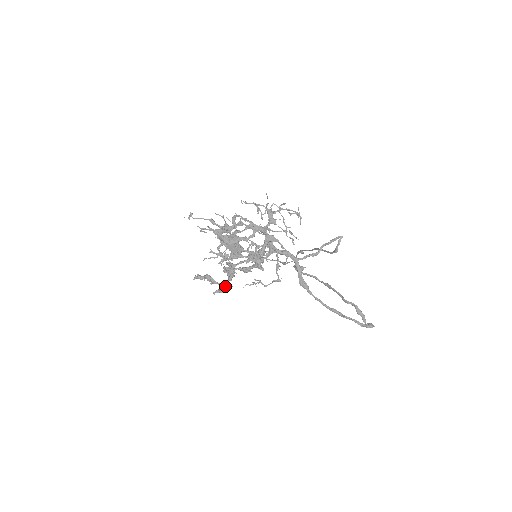
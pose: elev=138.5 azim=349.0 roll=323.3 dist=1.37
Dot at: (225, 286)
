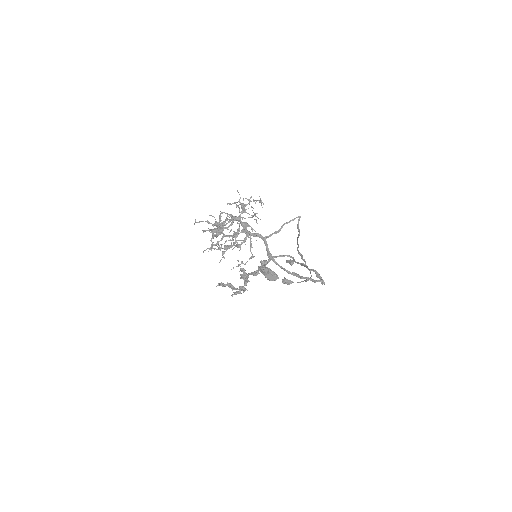
Dot at: (240, 288)
